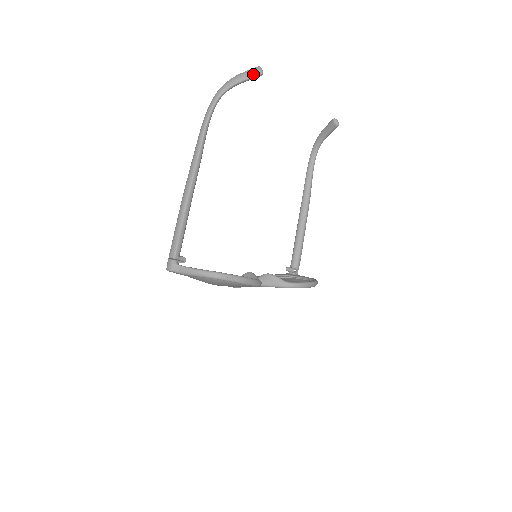
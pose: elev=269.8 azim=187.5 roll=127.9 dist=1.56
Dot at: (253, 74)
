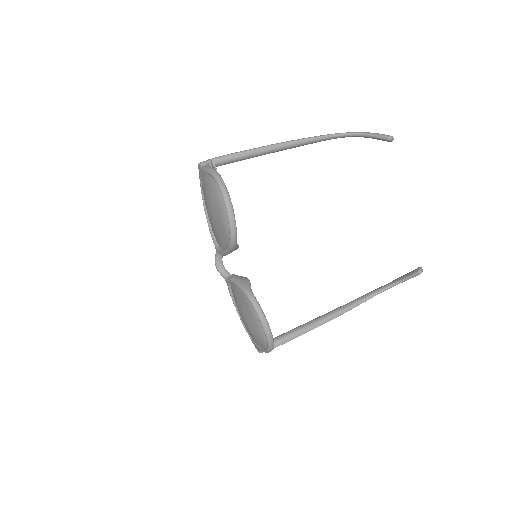
Dot at: (384, 135)
